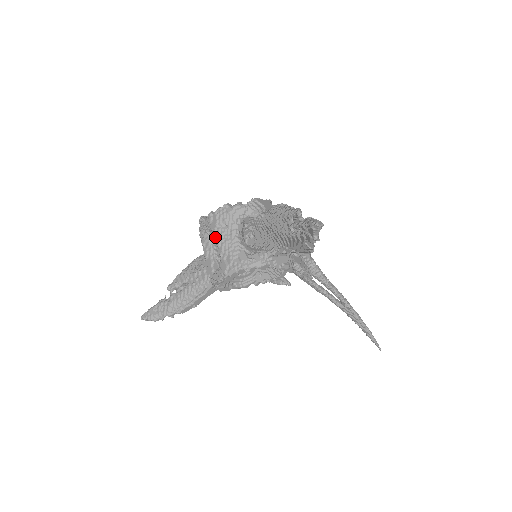
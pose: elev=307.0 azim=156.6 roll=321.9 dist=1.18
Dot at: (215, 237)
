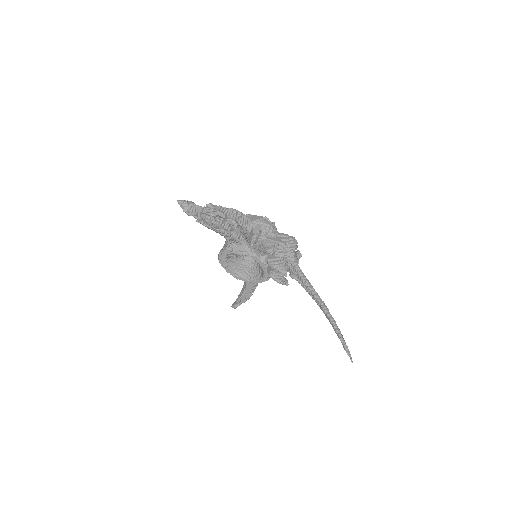
Dot at: occluded
